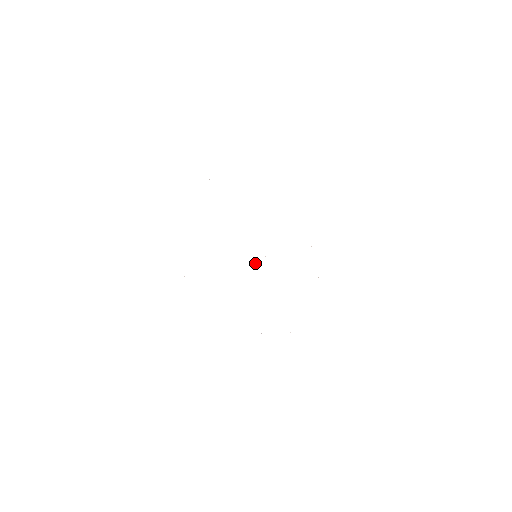
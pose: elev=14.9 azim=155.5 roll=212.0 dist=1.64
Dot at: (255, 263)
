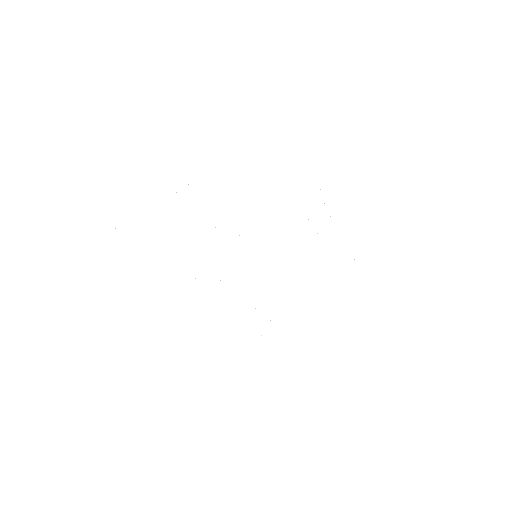
Dot at: occluded
